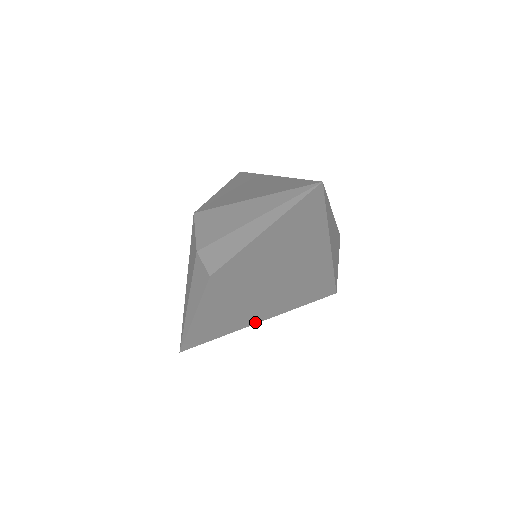
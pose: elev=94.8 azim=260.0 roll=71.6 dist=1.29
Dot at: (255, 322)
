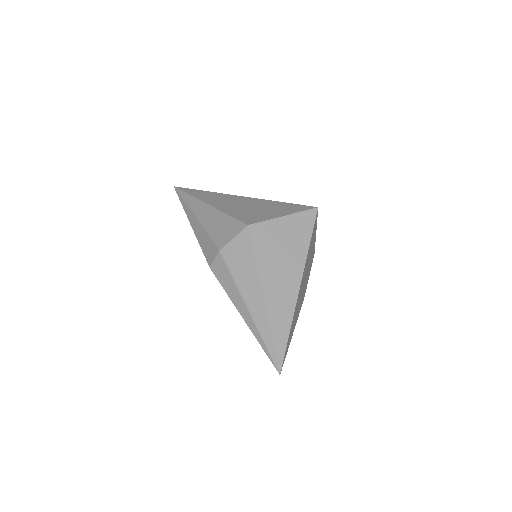
Dot at: occluded
